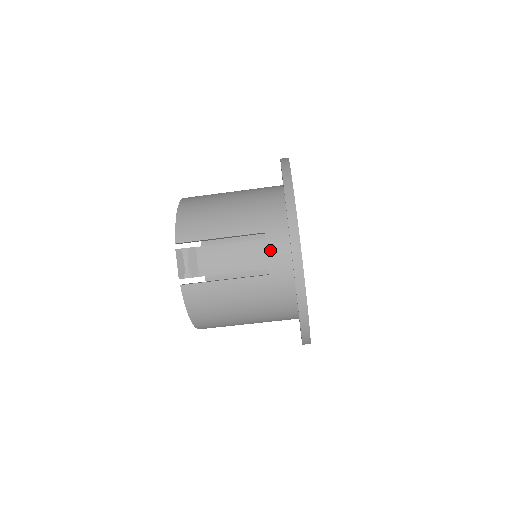
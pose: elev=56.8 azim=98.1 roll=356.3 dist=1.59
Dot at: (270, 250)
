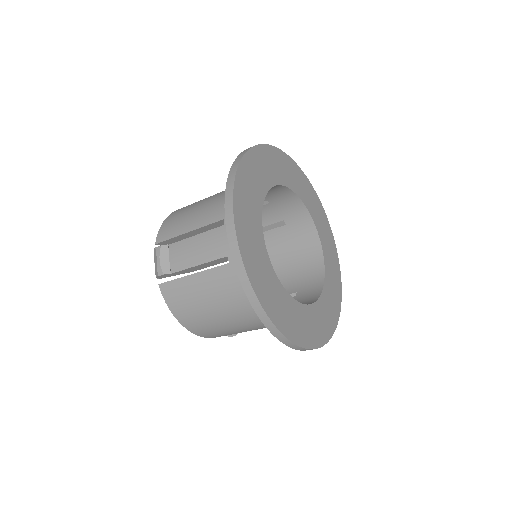
Dot at: occluded
